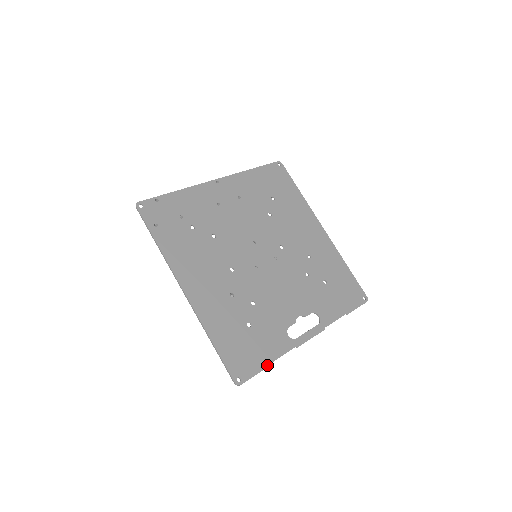
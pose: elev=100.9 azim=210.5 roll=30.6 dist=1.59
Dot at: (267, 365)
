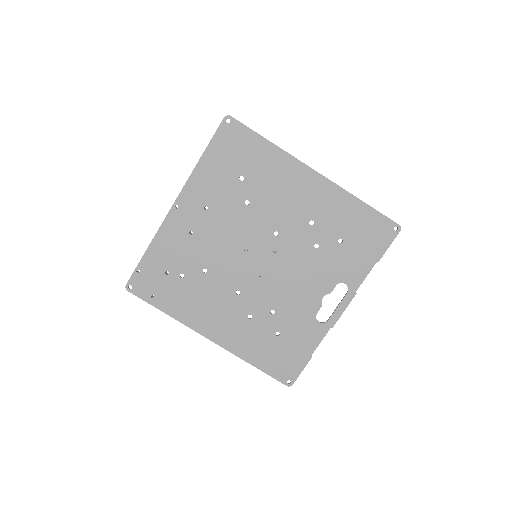
Dot at: (309, 358)
